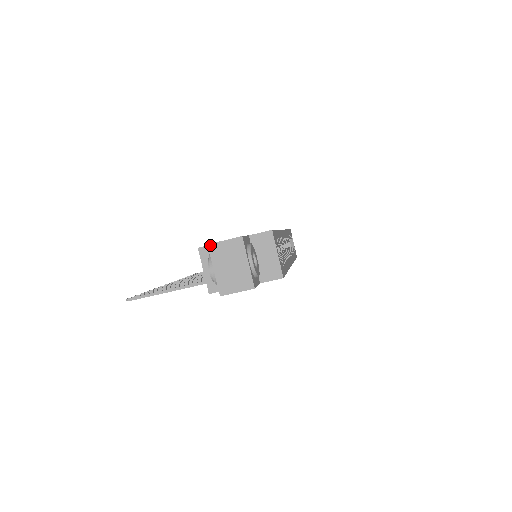
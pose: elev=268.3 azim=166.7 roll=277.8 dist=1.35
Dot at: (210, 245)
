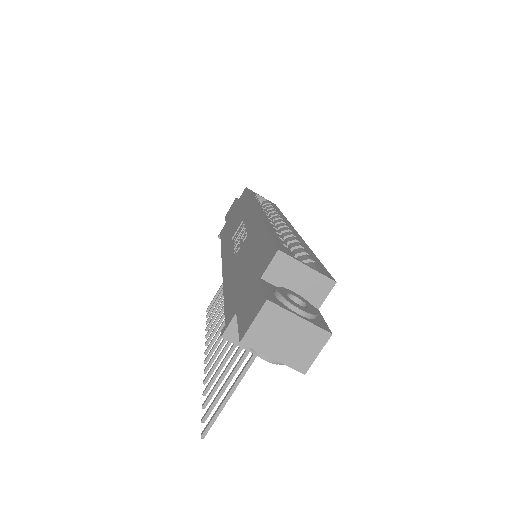
Dot at: (243, 341)
